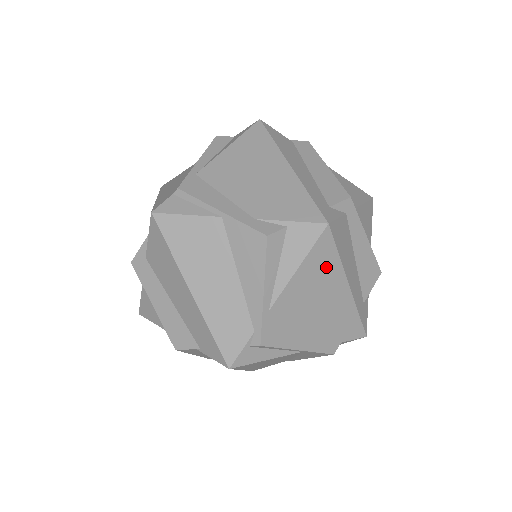
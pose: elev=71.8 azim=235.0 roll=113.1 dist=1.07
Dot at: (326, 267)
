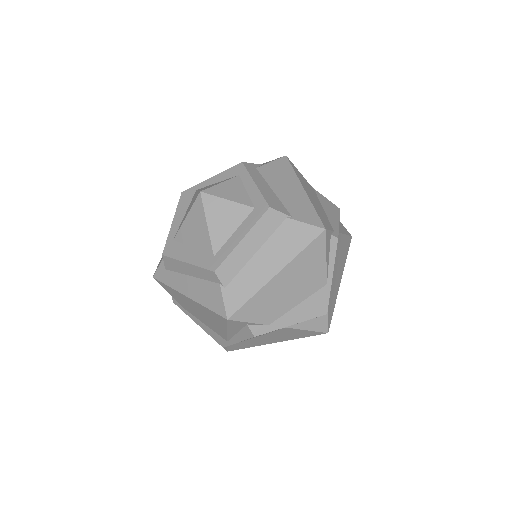
Dot at: (345, 254)
